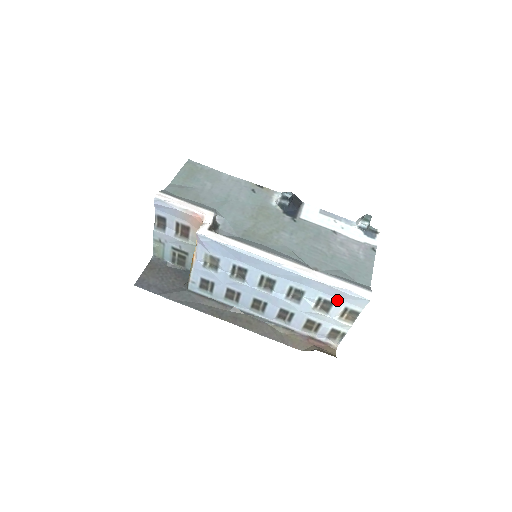
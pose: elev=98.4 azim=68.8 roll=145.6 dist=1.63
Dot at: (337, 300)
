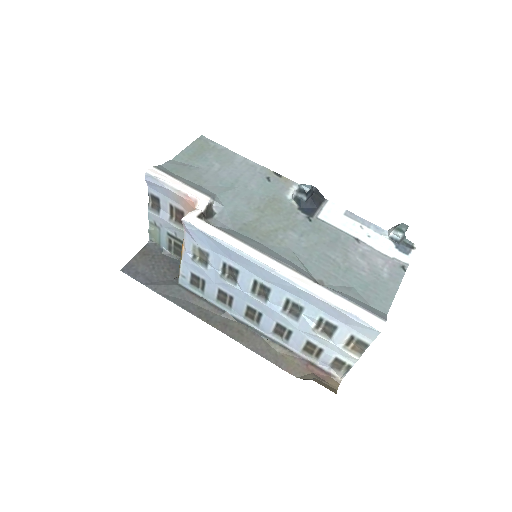
Dot at: (341, 324)
